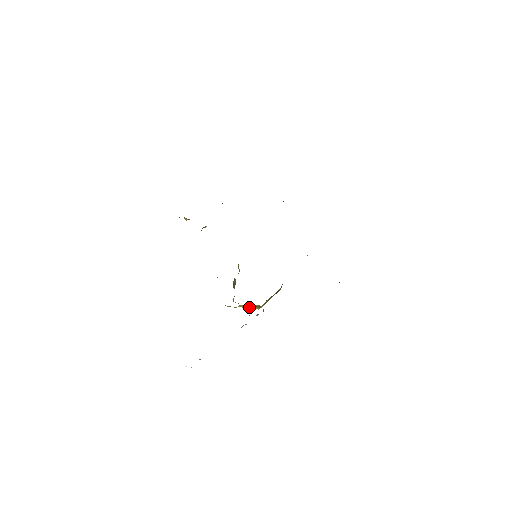
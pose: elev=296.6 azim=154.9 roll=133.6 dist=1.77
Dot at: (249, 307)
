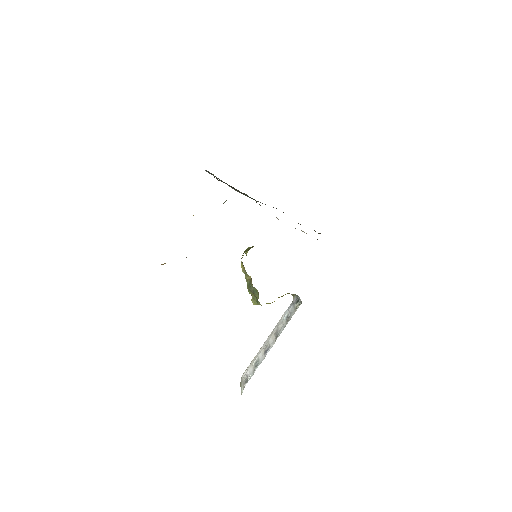
Dot at: occluded
